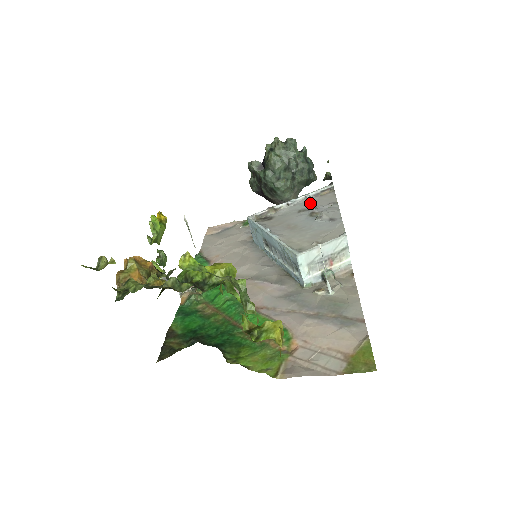
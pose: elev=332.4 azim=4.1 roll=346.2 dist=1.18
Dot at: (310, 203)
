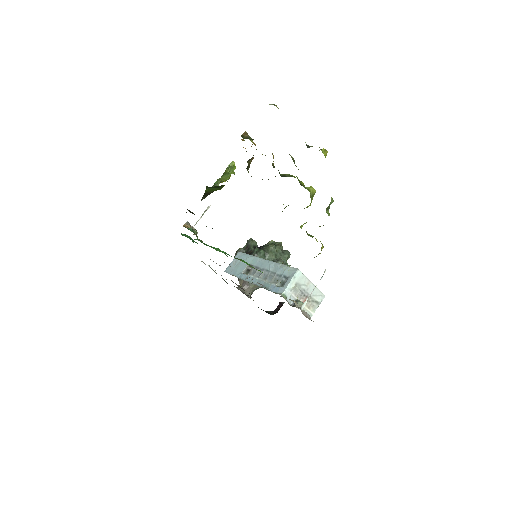
Dot at: occluded
